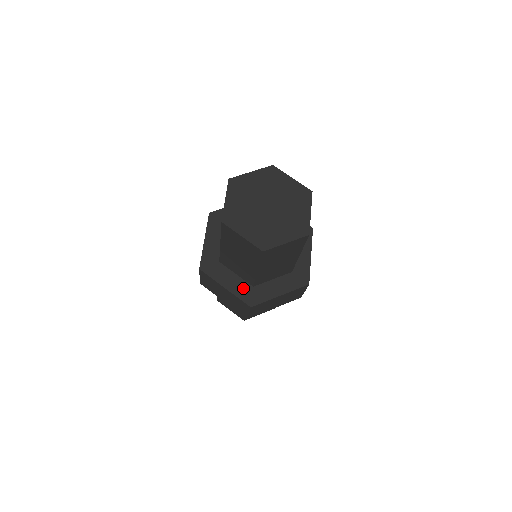
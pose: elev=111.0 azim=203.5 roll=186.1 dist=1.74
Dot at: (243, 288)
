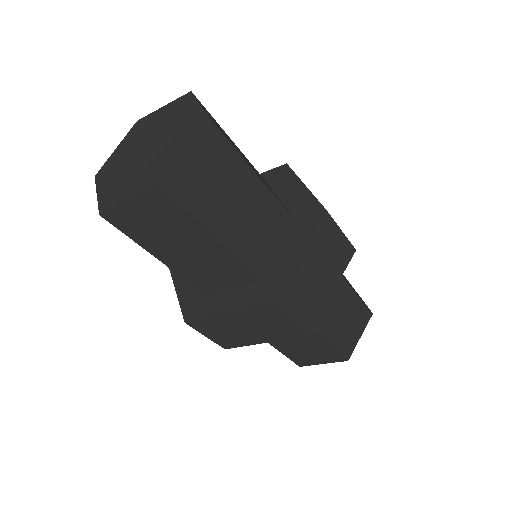
Dot at: (192, 293)
